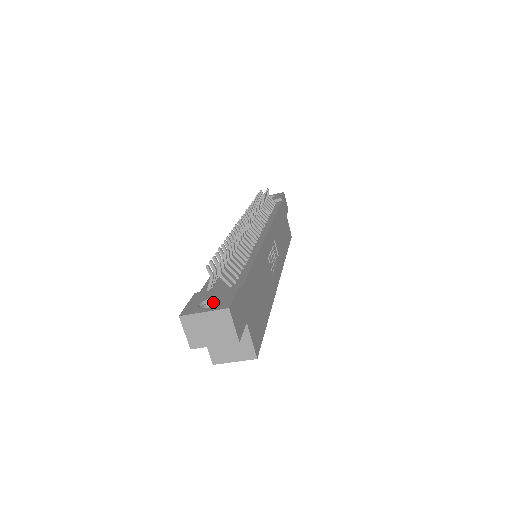
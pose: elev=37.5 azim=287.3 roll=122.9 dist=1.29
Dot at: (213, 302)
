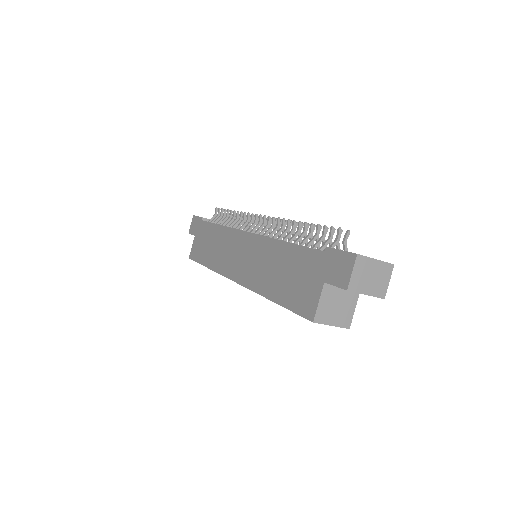
Dot at: occluded
